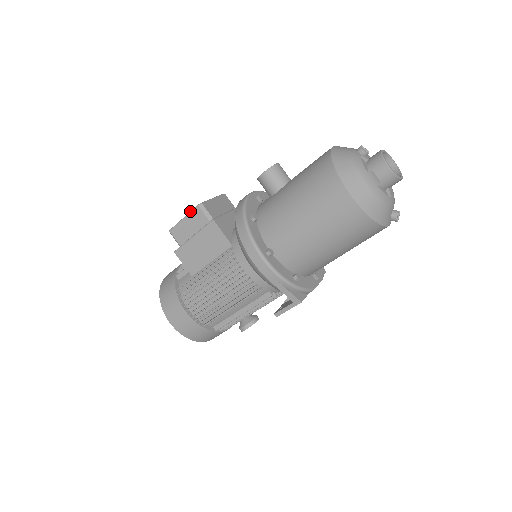
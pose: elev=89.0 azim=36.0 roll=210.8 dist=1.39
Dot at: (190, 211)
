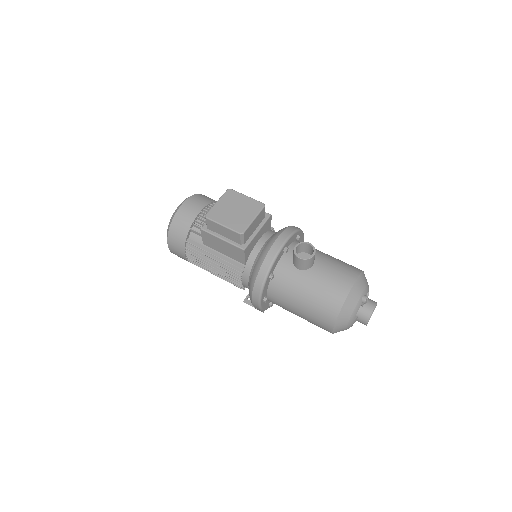
Dot at: (231, 229)
